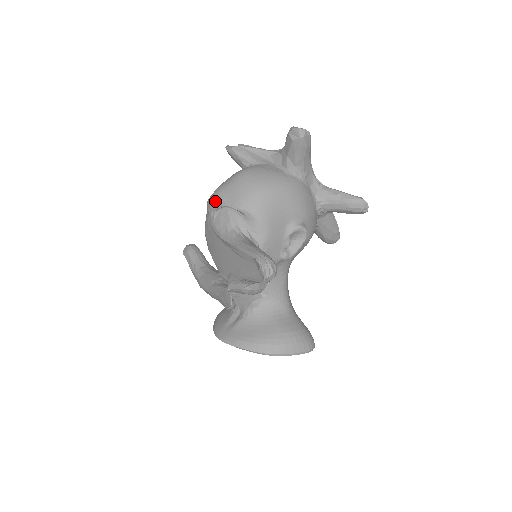
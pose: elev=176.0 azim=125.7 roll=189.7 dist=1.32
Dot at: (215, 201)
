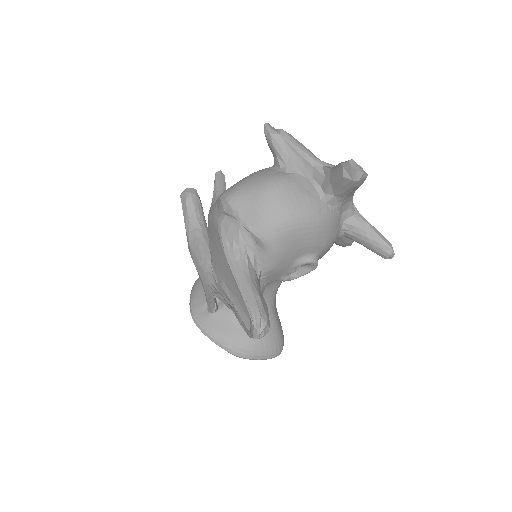
Dot at: (229, 208)
